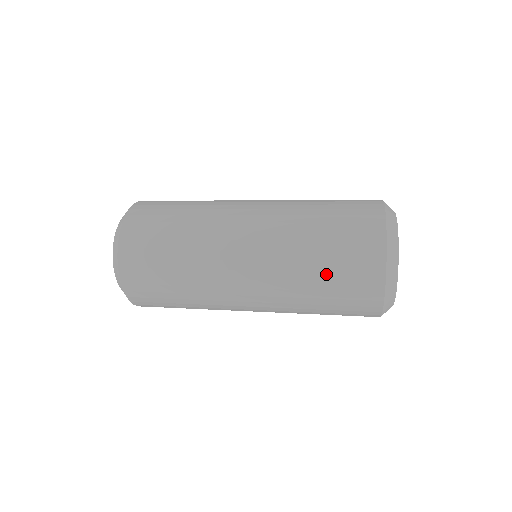
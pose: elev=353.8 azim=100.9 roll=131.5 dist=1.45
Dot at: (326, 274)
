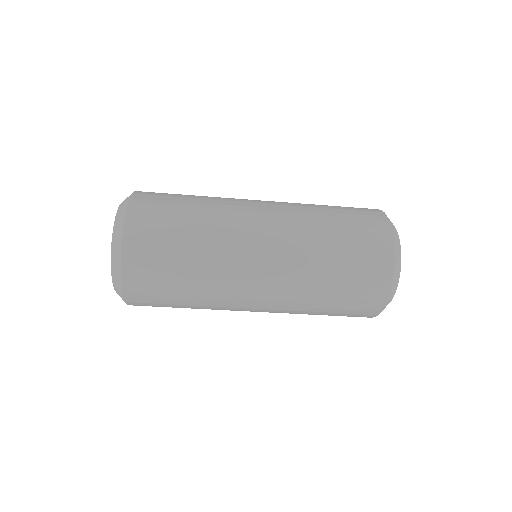
Dot at: (333, 207)
